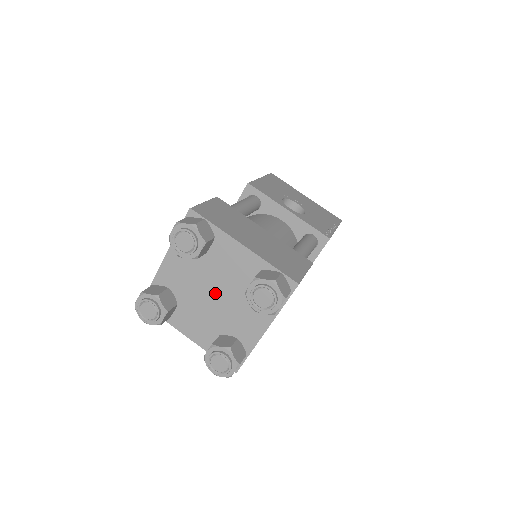
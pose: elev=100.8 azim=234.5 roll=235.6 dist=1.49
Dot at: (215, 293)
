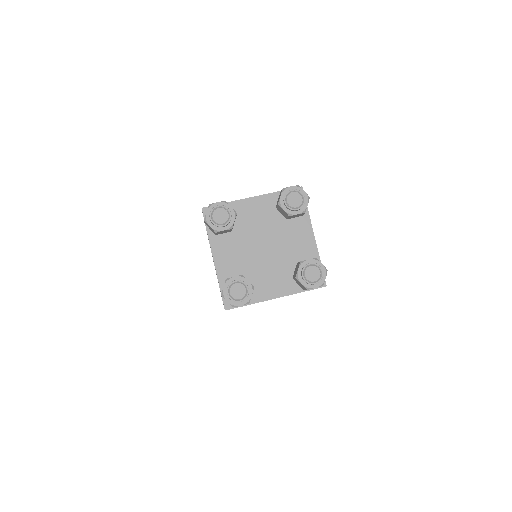
Dot at: (266, 247)
